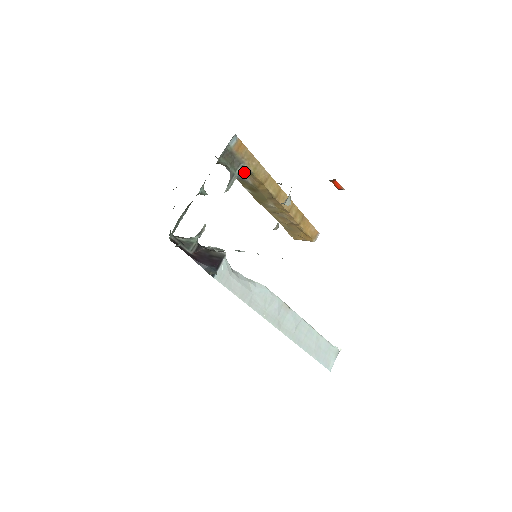
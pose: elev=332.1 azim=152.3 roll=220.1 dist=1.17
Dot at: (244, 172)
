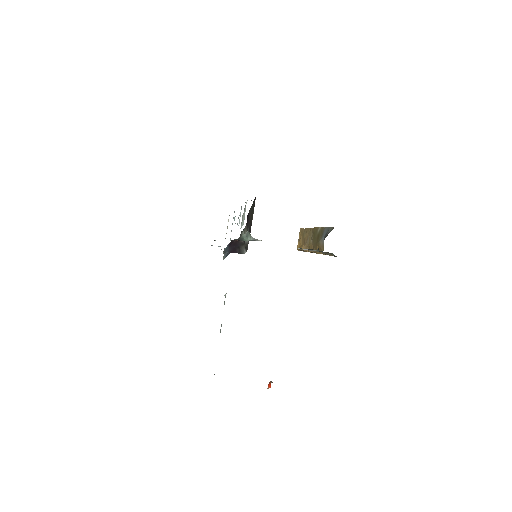
Dot at: occluded
